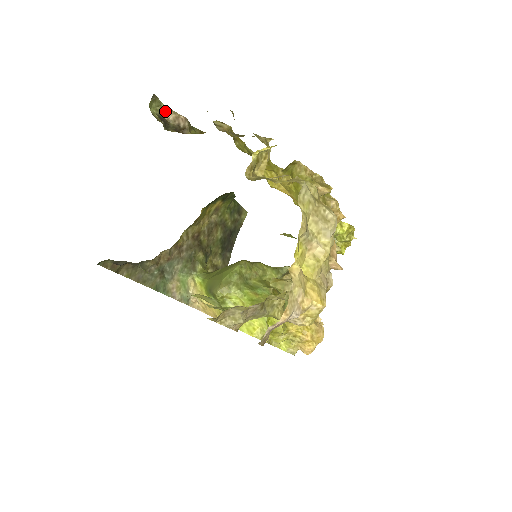
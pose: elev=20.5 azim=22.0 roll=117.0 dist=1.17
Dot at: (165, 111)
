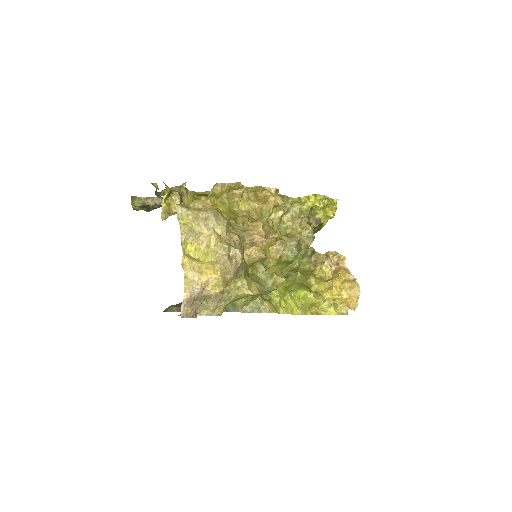
Dot at: (146, 201)
